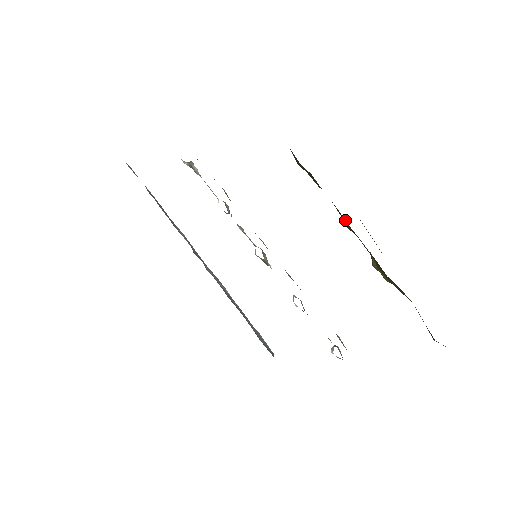
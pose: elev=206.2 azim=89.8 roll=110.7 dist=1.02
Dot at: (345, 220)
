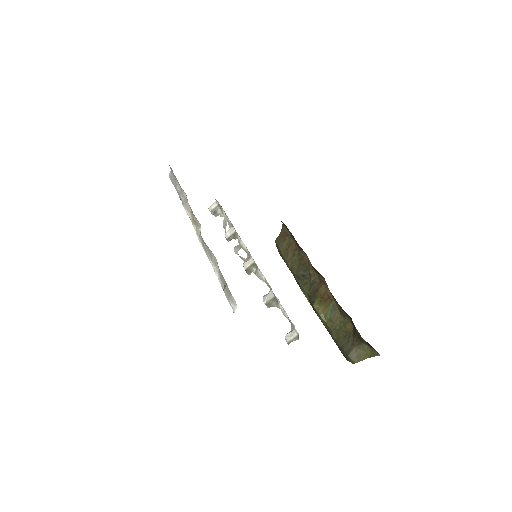
Dot at: (308, 272)
